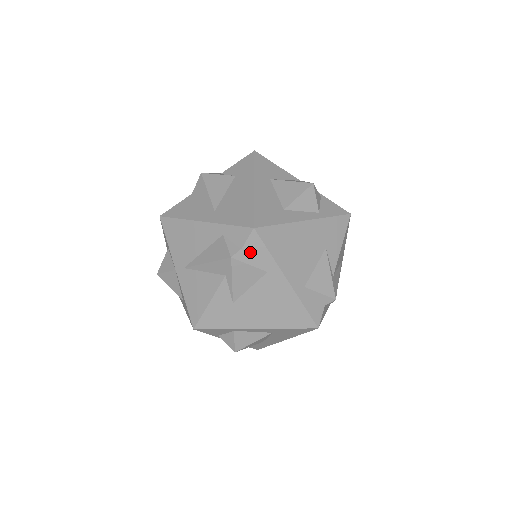
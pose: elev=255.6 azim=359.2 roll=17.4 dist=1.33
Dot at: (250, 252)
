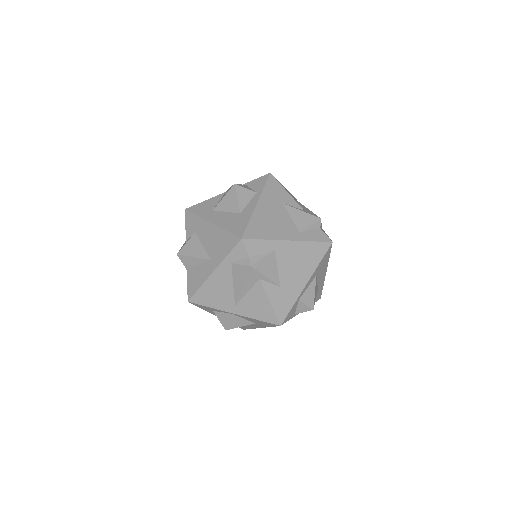
Dot at: (255, 252)
